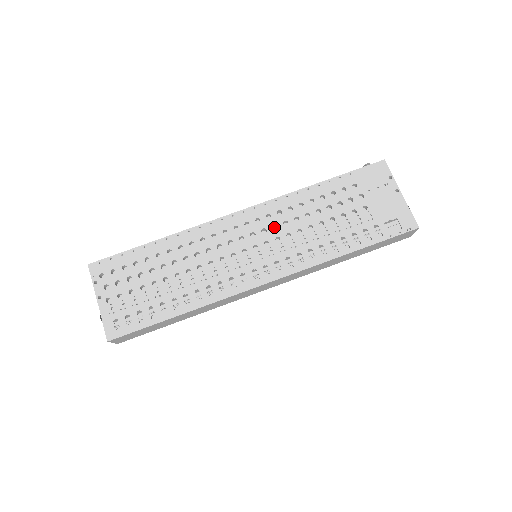
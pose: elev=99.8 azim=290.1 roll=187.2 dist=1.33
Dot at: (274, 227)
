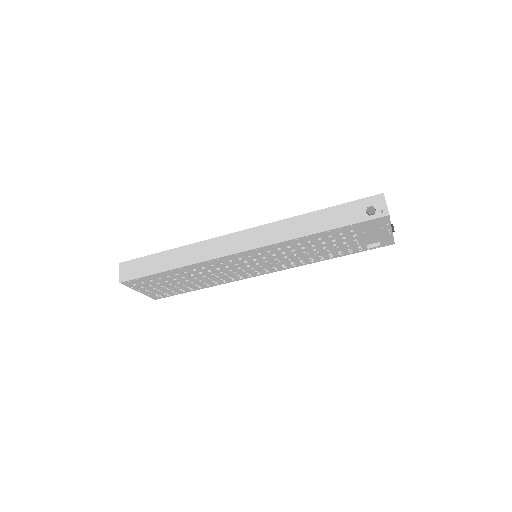
Dot at: occluded
